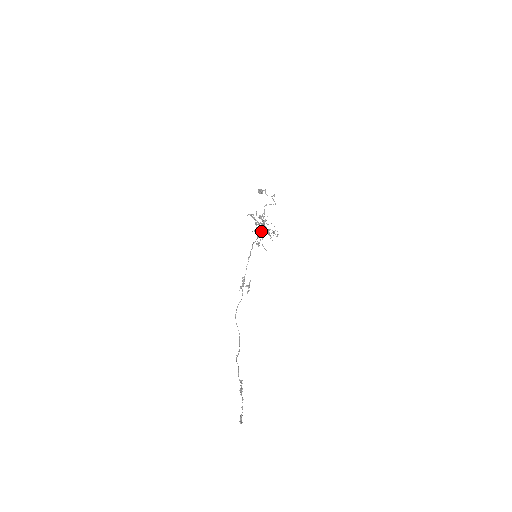
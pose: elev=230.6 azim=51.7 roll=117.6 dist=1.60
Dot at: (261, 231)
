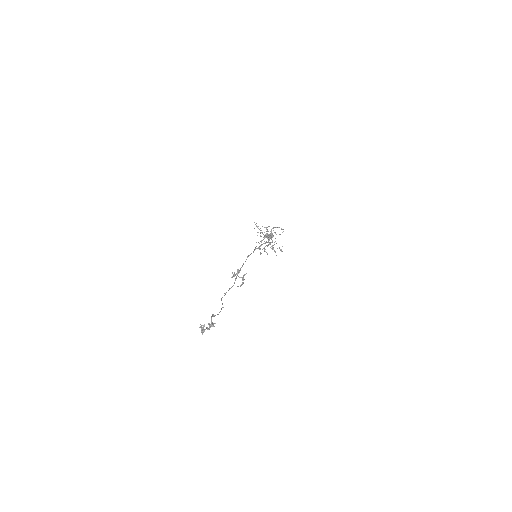
Dot at: (265, 243)
